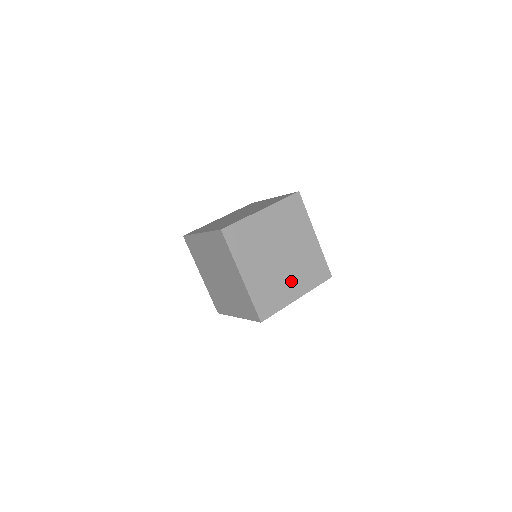
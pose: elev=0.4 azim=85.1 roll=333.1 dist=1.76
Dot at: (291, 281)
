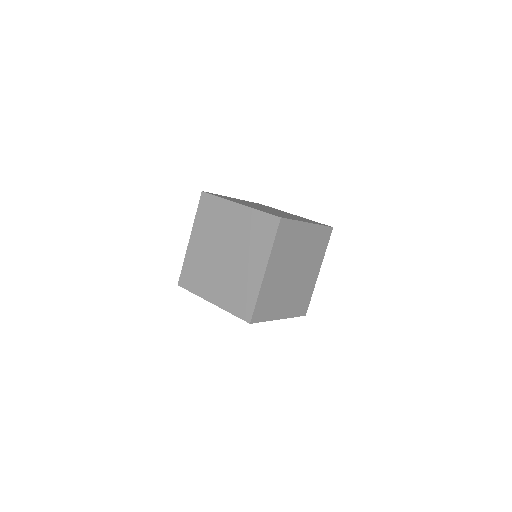
Dot at: (286, 300)
